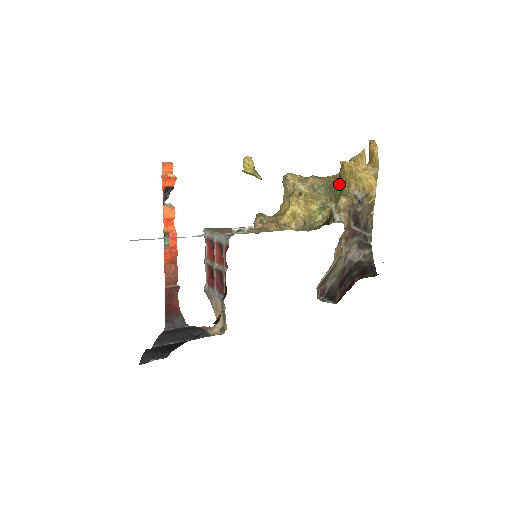
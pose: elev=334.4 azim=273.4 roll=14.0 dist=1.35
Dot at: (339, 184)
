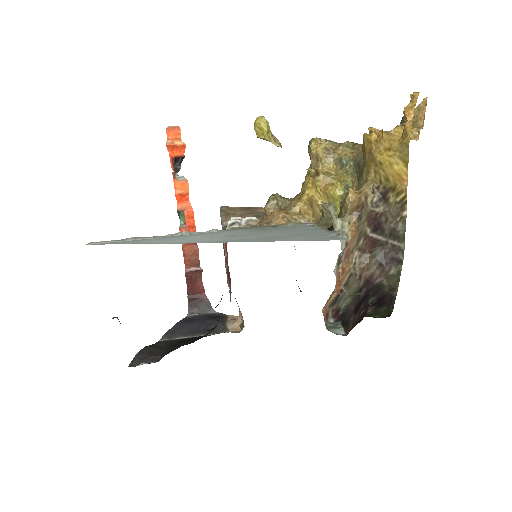
Dot at: occluded
